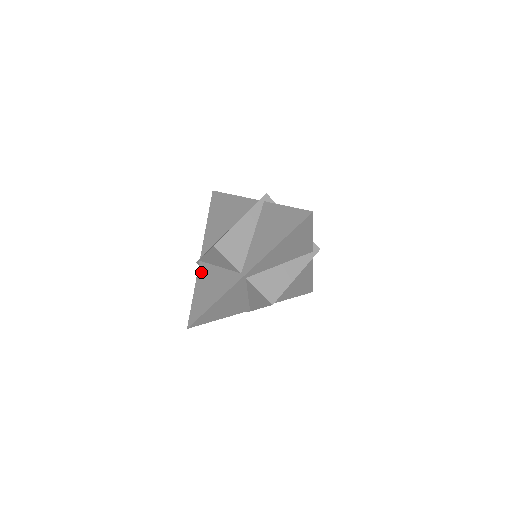
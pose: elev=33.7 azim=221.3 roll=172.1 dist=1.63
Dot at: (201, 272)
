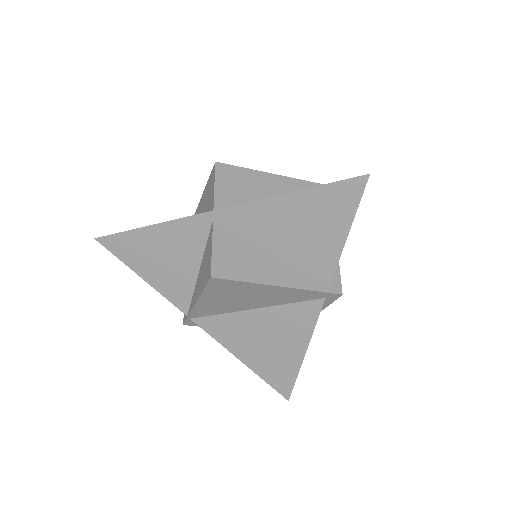
Dot at: occluded
